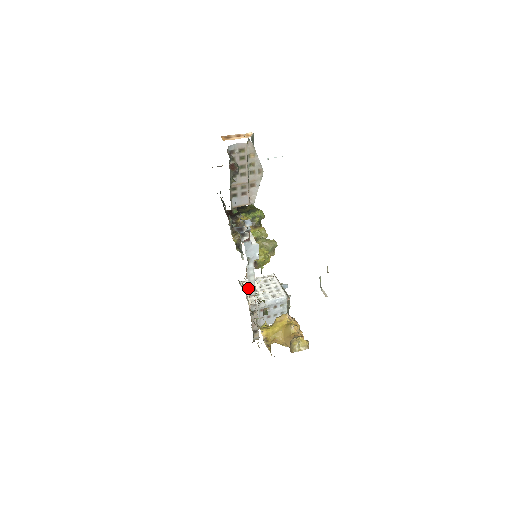
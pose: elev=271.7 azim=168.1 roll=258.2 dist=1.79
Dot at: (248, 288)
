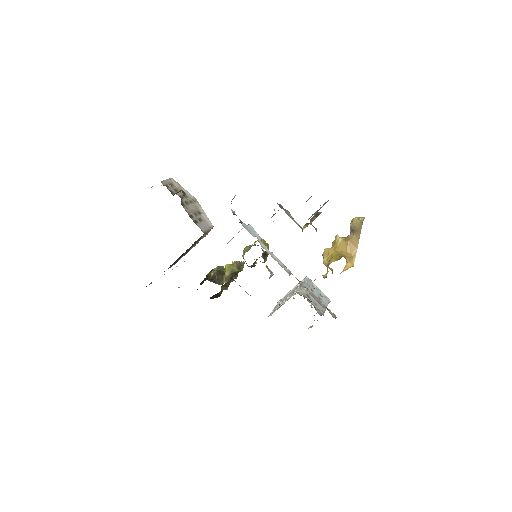
Dot at: occluded
